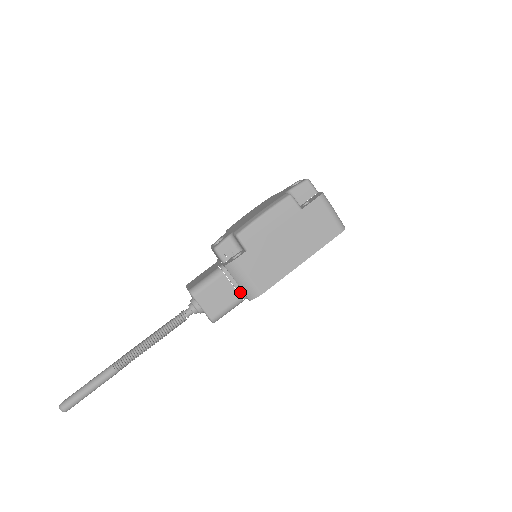
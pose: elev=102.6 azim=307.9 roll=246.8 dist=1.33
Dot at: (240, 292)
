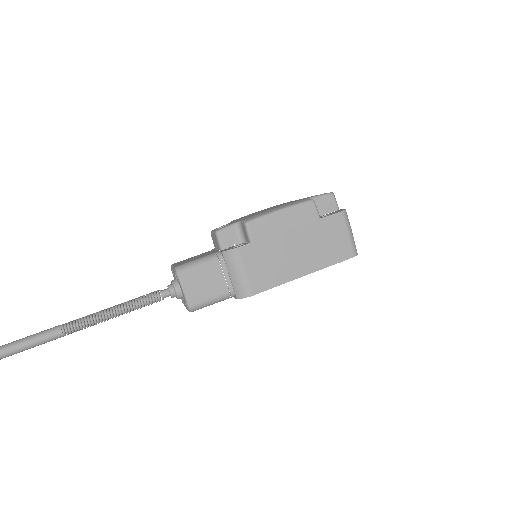
Dot at: (230, 286)
